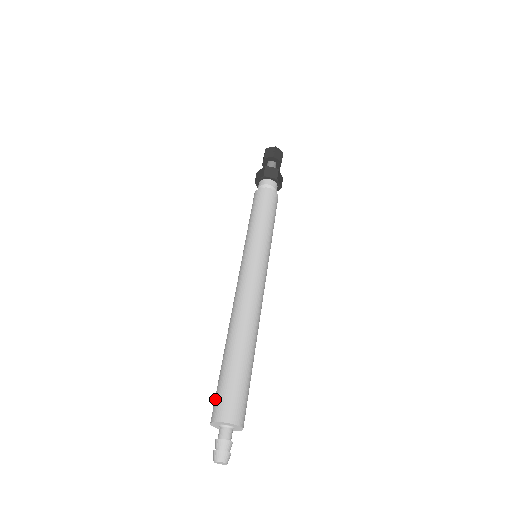
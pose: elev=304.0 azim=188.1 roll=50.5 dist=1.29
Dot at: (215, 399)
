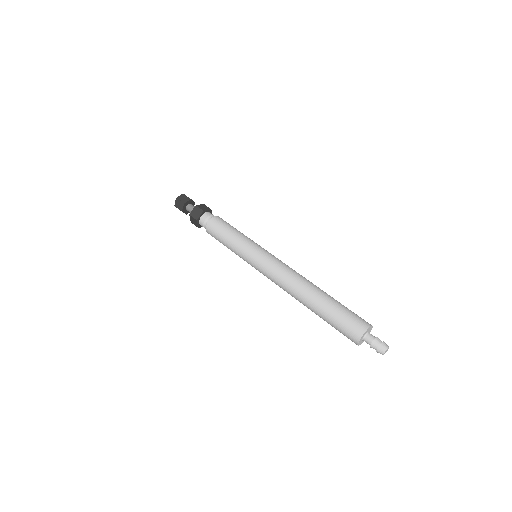
Dot at: (344, 335)
